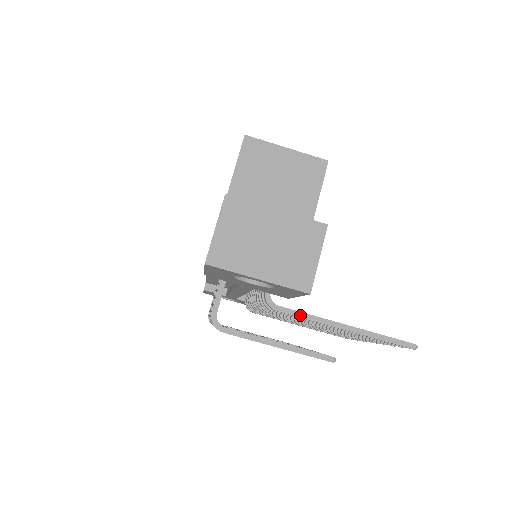
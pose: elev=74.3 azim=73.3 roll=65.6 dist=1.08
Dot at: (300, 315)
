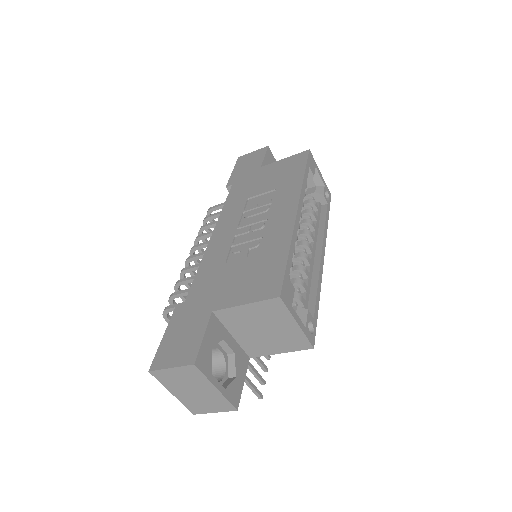
Dot at: occluded
